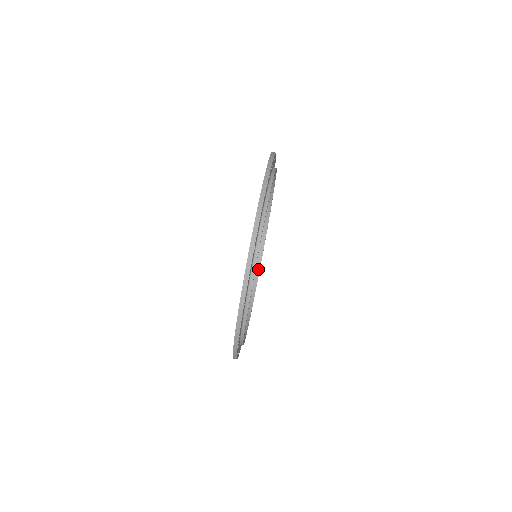
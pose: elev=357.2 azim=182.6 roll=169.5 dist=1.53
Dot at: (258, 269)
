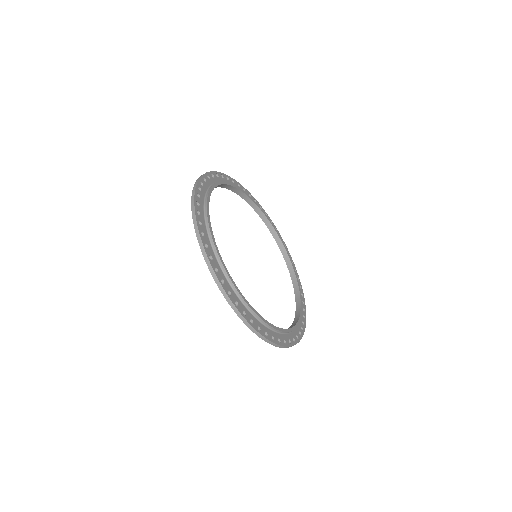
Dot at: (294, 275)
